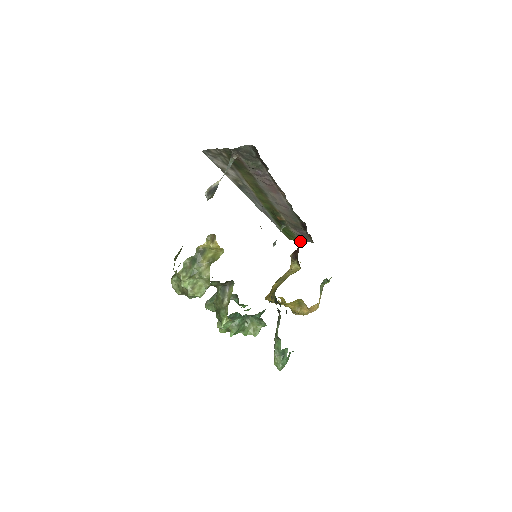
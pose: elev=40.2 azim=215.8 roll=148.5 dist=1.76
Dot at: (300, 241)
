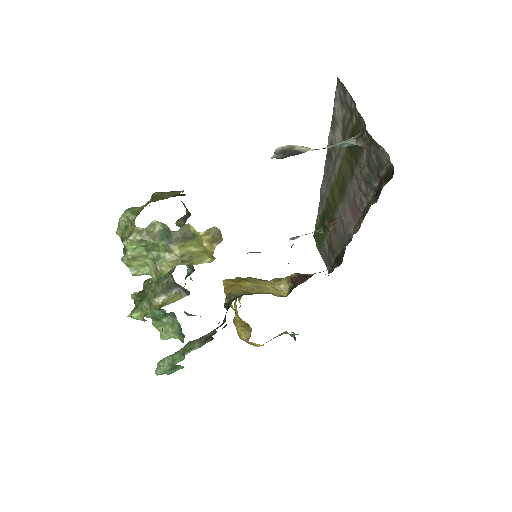
Dot at: (320, 253)
